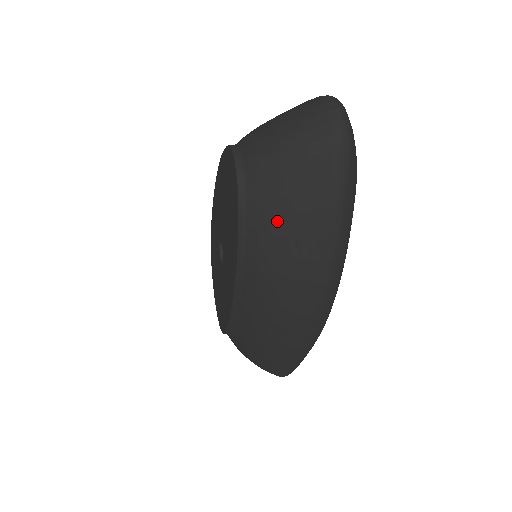
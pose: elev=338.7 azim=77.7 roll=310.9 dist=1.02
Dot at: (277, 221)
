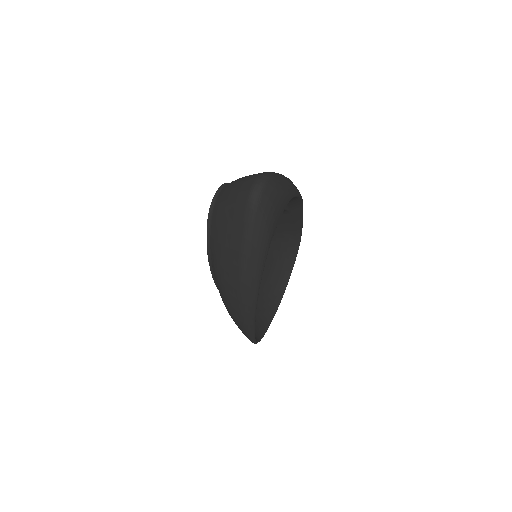
Dot at: (220, 235)
